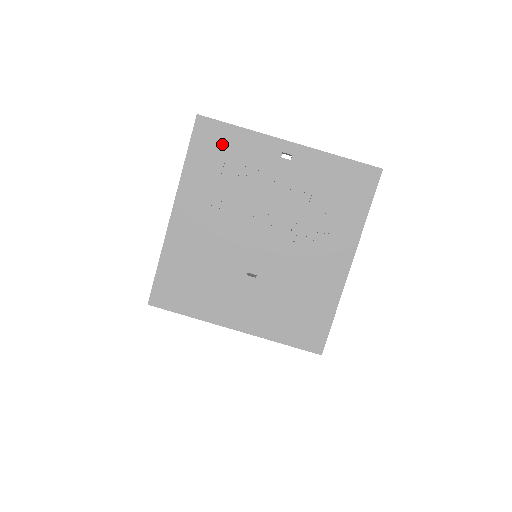
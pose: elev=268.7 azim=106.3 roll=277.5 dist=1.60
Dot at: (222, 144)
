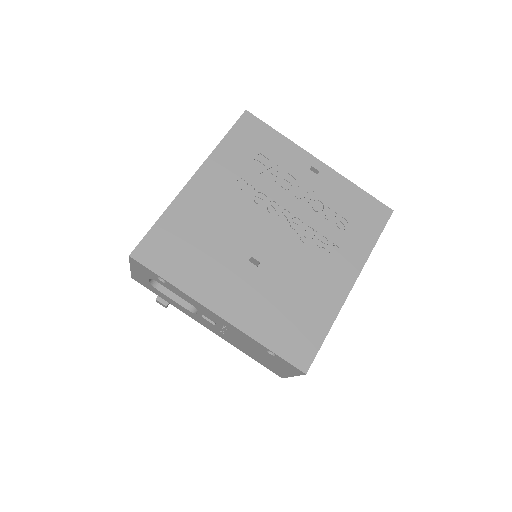
Dot at: (261, 140)
